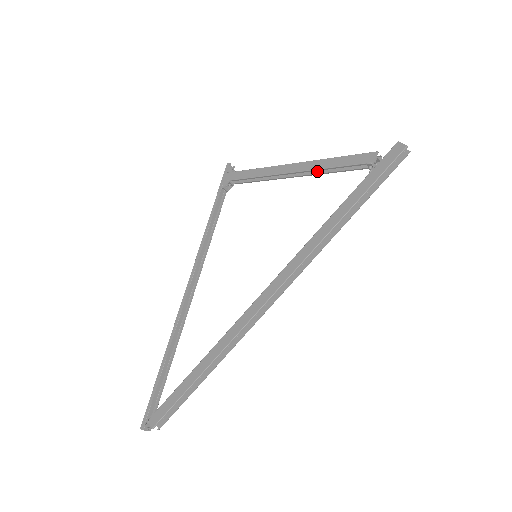
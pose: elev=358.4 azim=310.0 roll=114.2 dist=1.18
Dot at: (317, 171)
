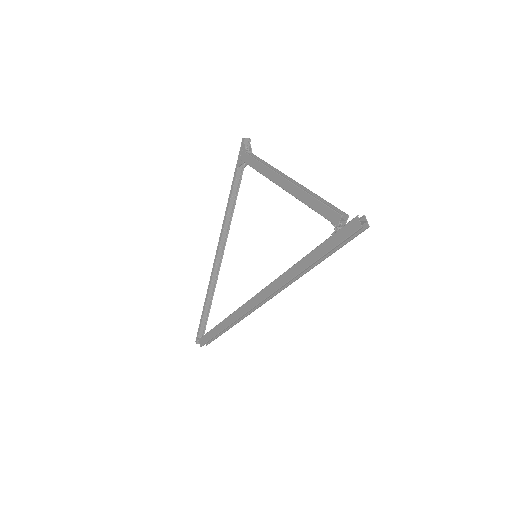
Dot at: occluded
